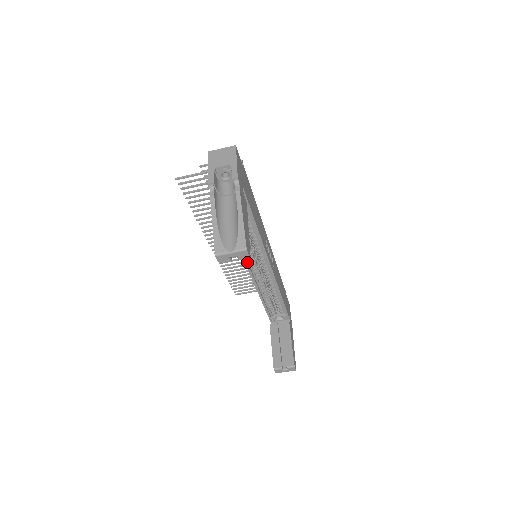
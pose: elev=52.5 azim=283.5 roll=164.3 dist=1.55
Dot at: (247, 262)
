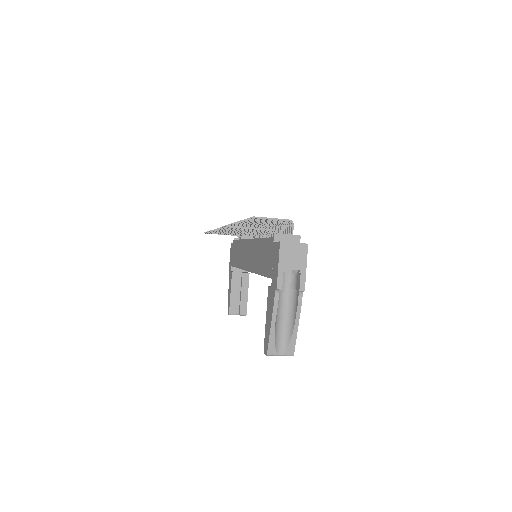
Dot at: occluded
